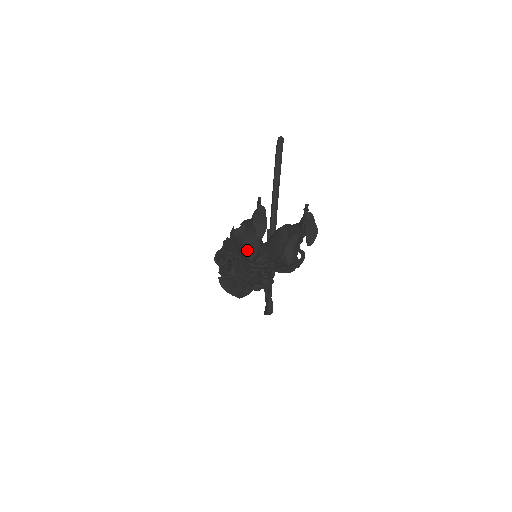
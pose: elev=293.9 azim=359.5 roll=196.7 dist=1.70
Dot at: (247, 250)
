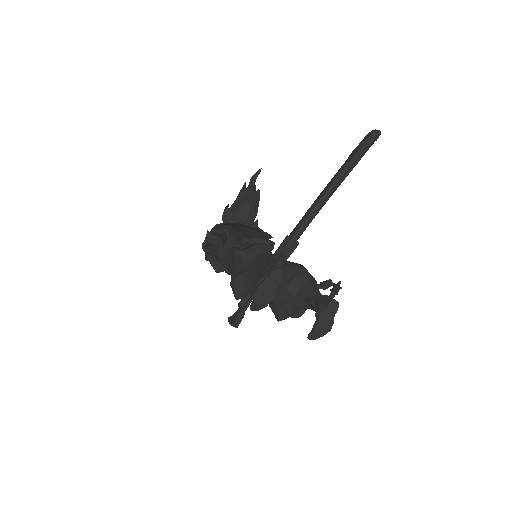
Dot at: (237, 287)
